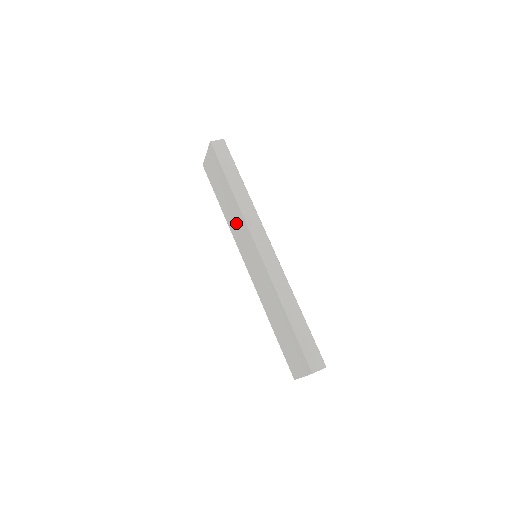
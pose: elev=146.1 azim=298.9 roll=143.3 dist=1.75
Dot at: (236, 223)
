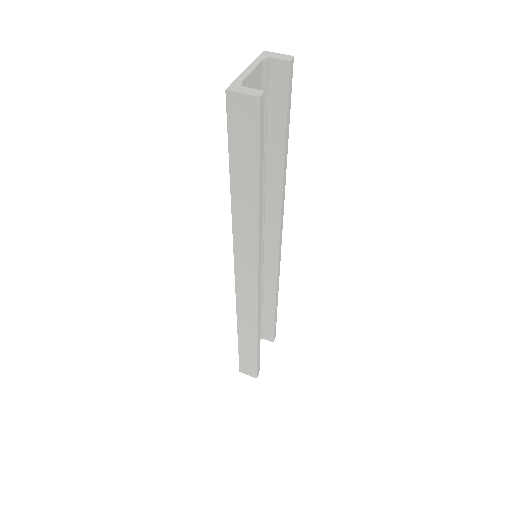
Dot at: occluded
